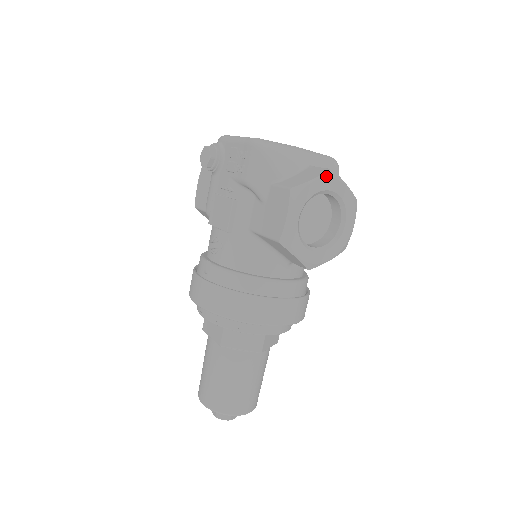
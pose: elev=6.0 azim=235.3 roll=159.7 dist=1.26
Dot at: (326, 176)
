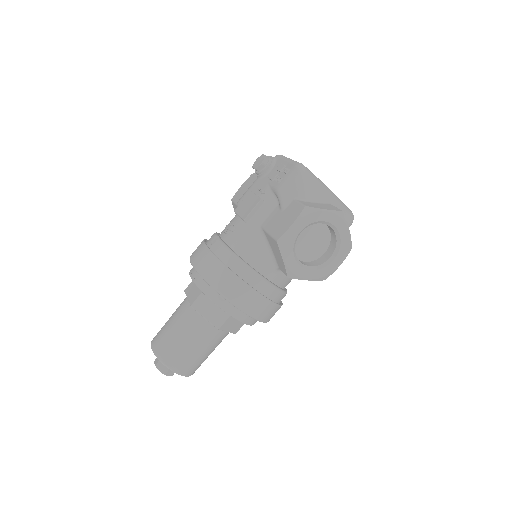
Dot at: (337, 213)
